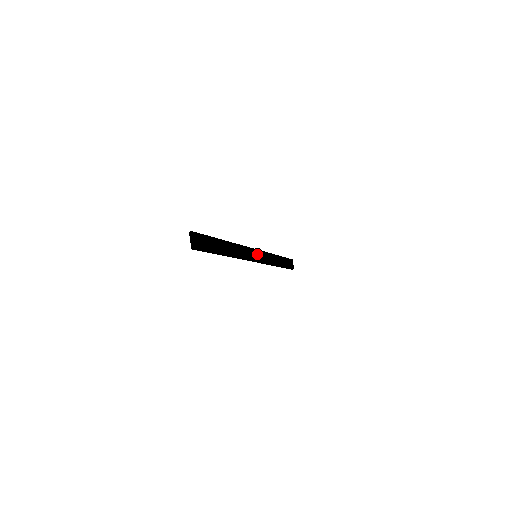
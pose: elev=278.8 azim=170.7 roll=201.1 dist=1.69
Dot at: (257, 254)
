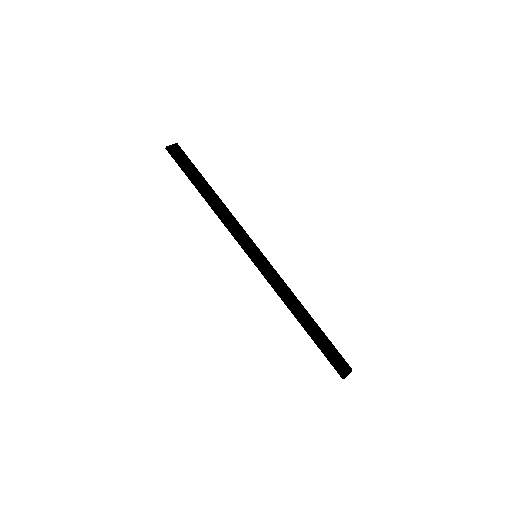
Dot at: (259, 256)
